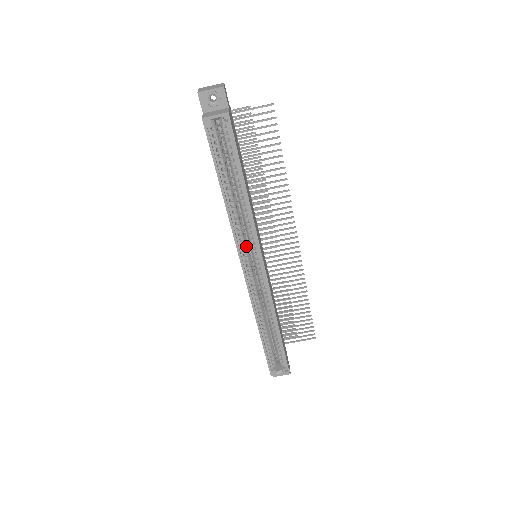
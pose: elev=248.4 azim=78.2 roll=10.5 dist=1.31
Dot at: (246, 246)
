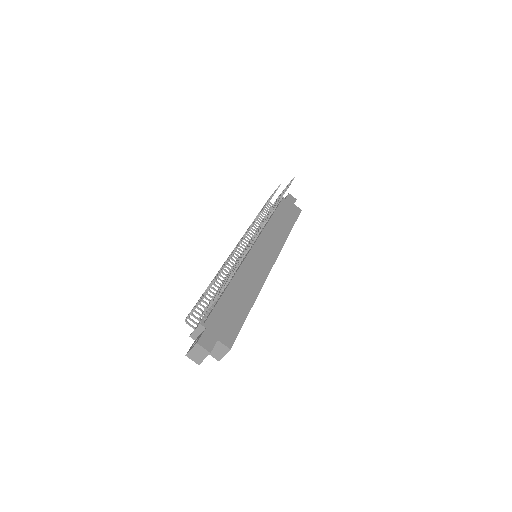
Dot at: occluded
